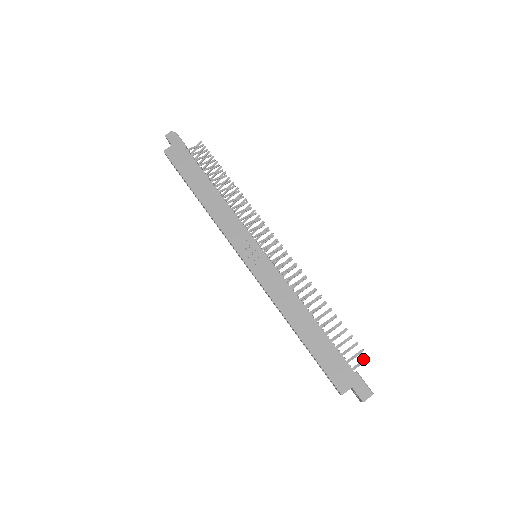
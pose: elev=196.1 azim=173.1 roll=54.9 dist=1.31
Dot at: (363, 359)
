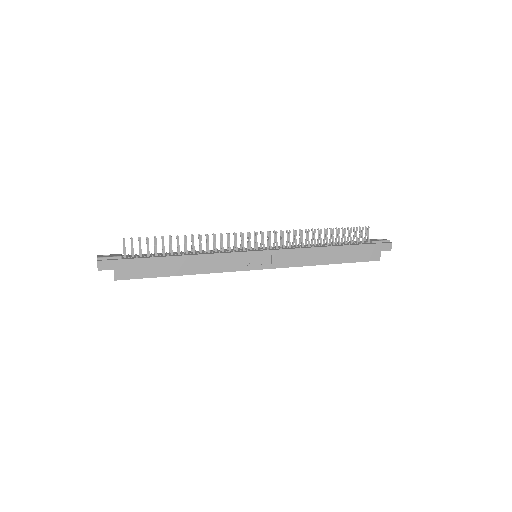
Dot at: (367, 231)
